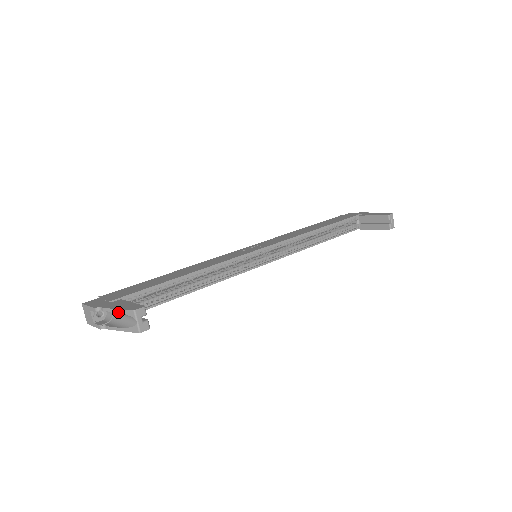
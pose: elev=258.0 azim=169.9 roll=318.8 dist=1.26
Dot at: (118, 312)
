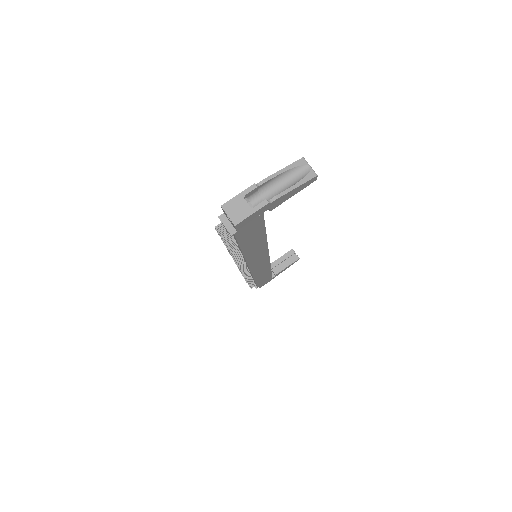
Dot at: (285, 171)
